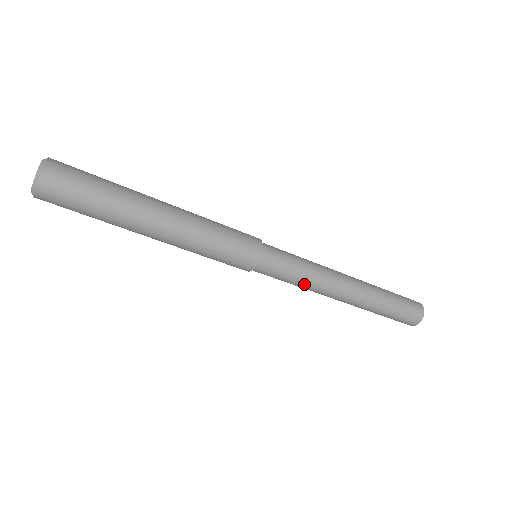
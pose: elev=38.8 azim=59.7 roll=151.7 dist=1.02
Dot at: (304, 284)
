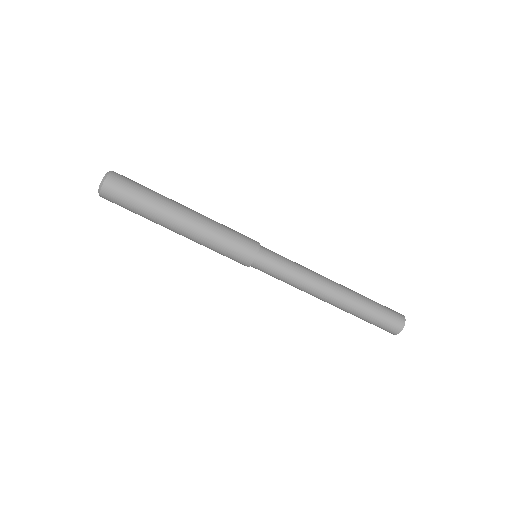
Dot at: (297, 276)
